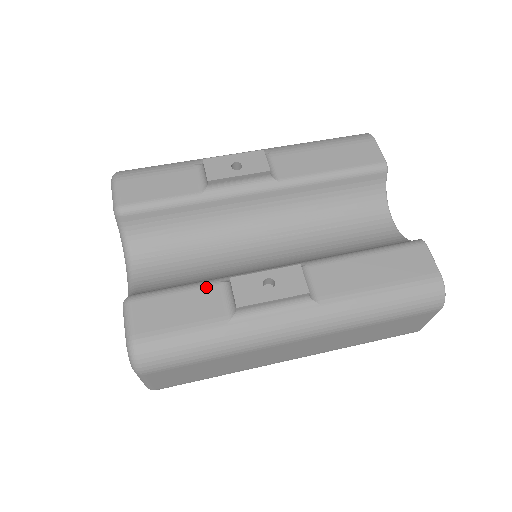
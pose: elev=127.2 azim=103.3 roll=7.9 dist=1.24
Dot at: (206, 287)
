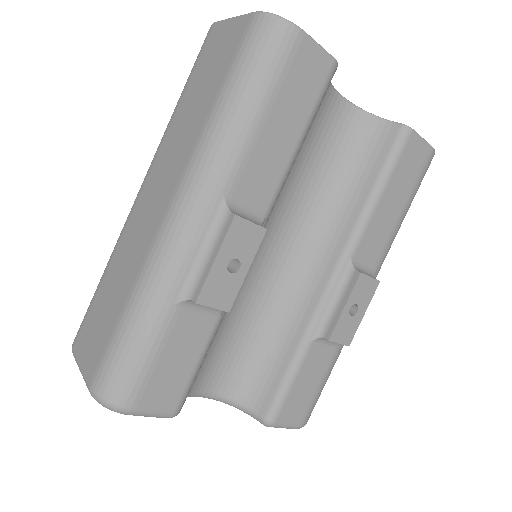
Dot at: (307, 356)
